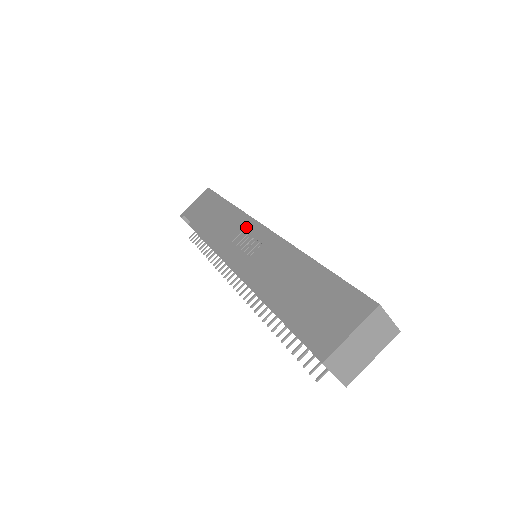
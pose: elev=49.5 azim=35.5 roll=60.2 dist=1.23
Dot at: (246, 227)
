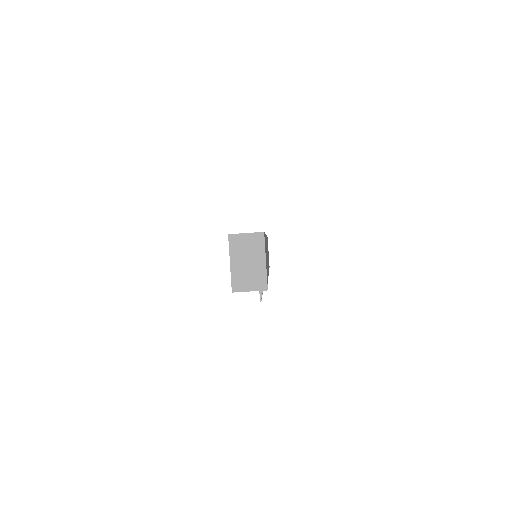
Dot at: occluded
